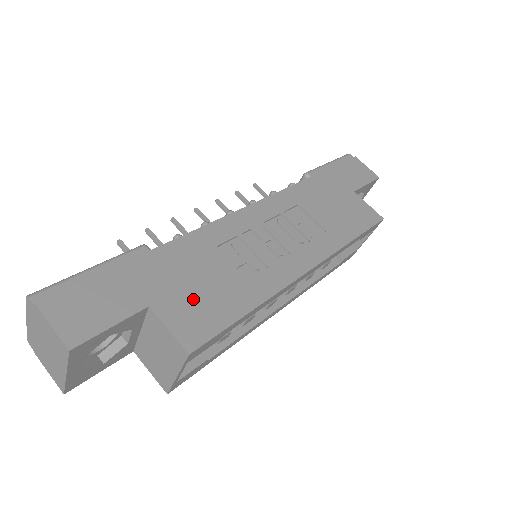
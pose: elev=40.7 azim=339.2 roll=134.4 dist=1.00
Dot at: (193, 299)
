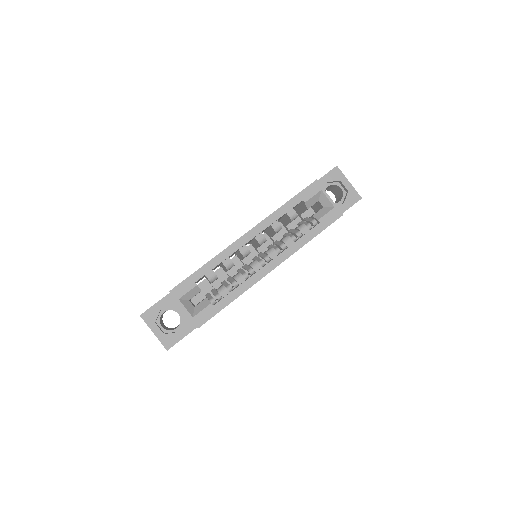
Dot at: occluded
